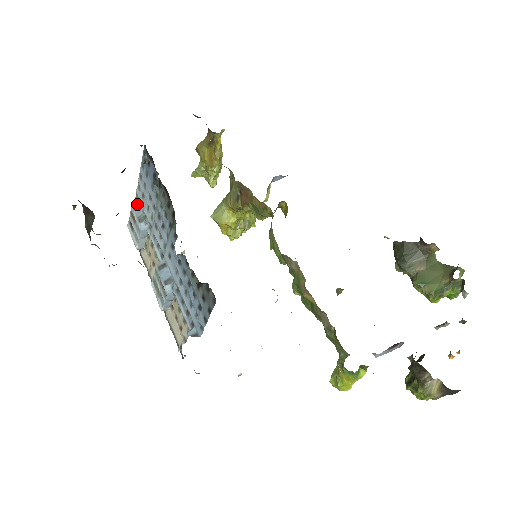
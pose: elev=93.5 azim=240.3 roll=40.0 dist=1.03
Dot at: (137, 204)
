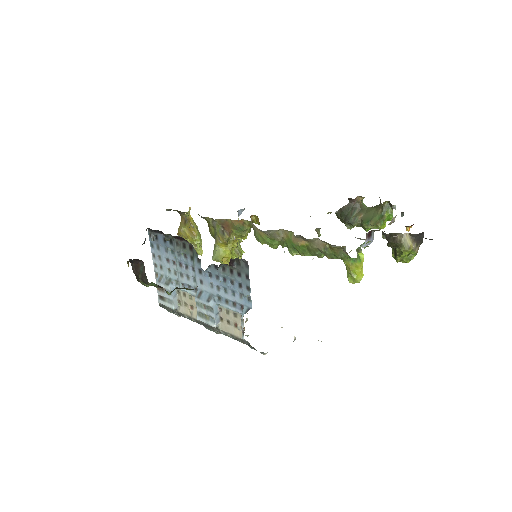
Dot at: (159, 278)
